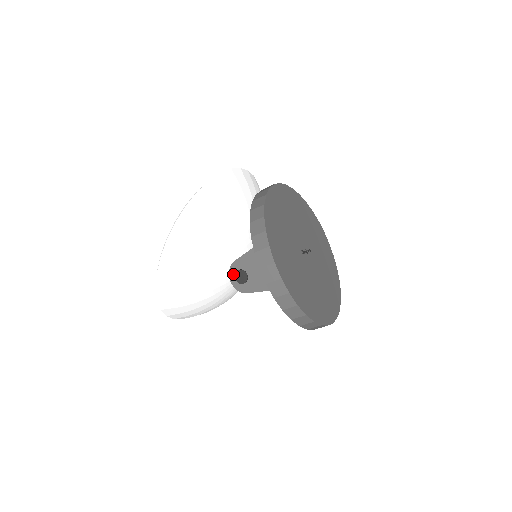
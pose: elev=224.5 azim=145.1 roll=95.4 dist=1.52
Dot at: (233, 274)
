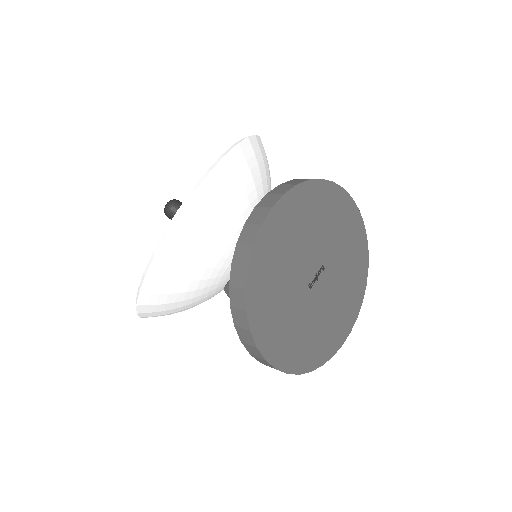
Dot at: occluded
